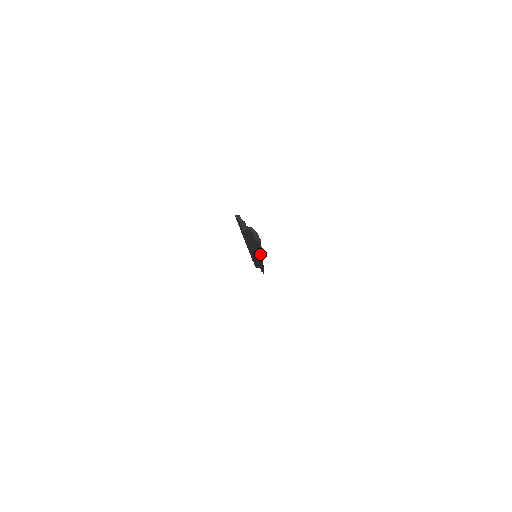
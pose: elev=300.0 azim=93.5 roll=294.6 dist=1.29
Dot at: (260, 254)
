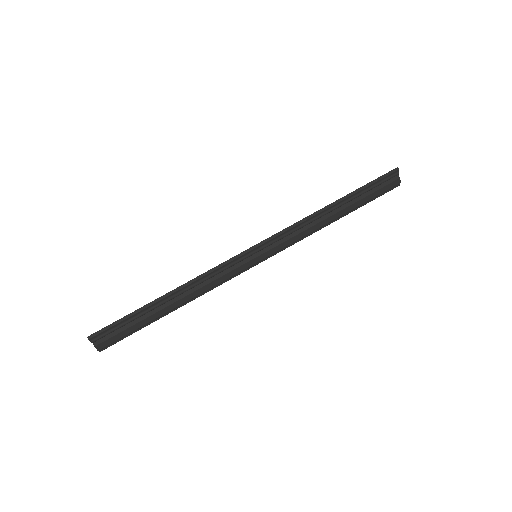
Dot at: (171, 311)
